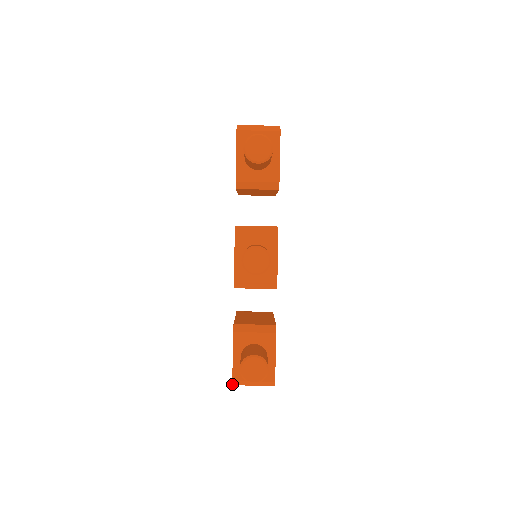
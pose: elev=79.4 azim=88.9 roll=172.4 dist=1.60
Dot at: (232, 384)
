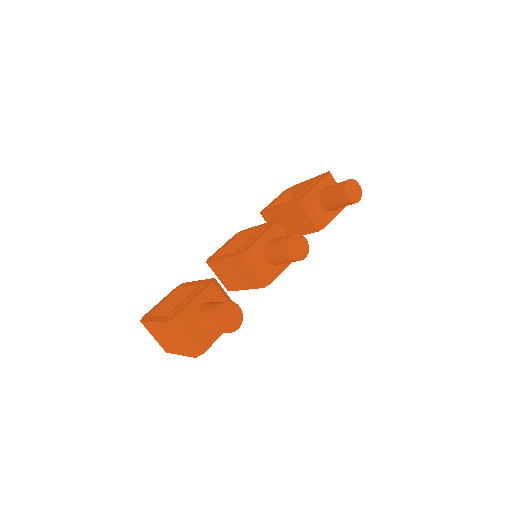
Dot at: (168, 321)
